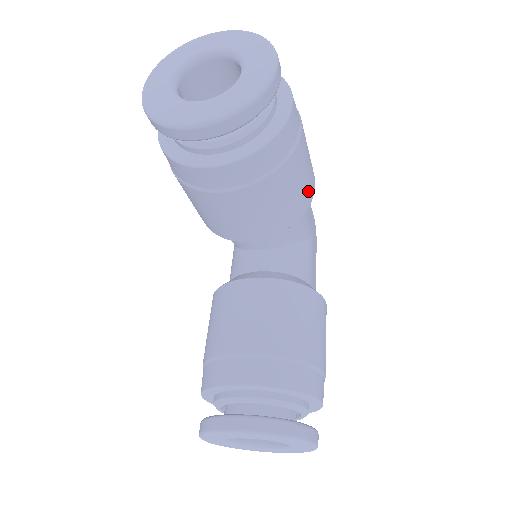
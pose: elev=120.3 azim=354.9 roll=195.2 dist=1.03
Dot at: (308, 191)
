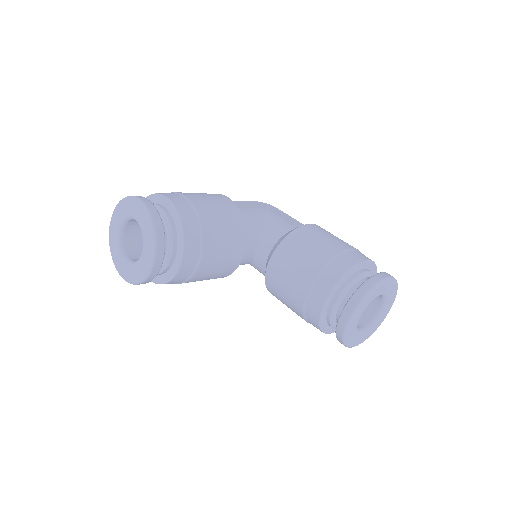
Dot at: (228, 206)
